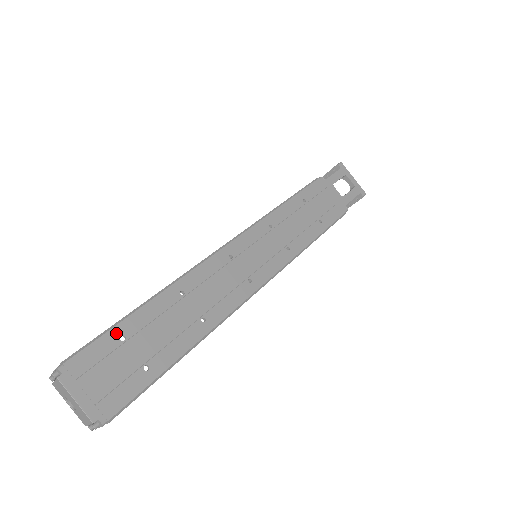
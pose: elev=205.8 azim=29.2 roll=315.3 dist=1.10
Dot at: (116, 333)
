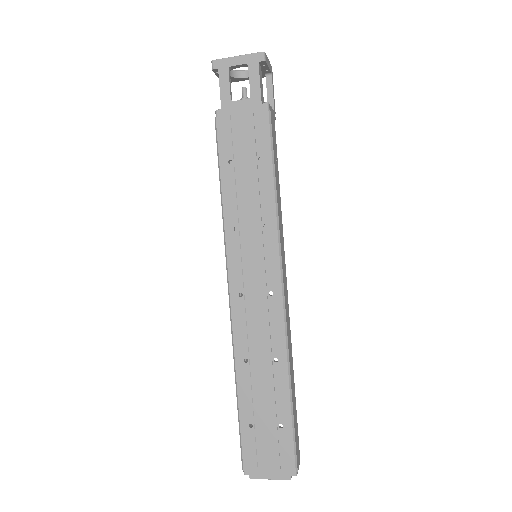
Dot at: (245, 427)
